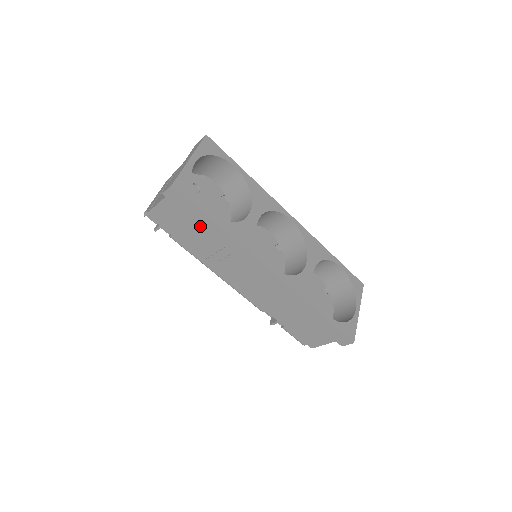
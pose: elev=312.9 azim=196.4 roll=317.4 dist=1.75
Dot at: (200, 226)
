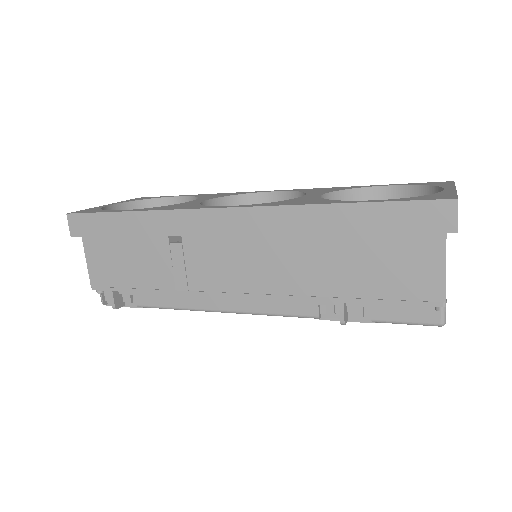
Dot at: occluded
